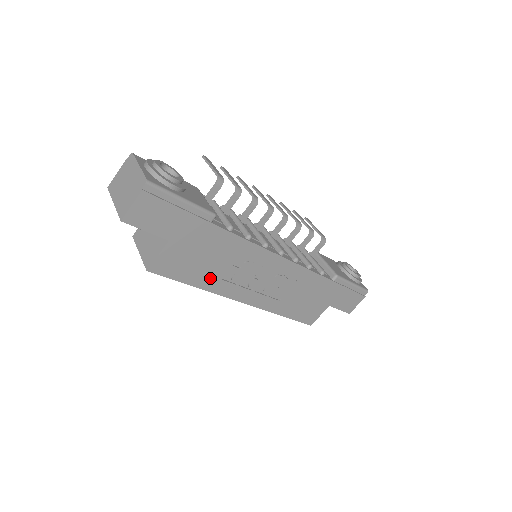
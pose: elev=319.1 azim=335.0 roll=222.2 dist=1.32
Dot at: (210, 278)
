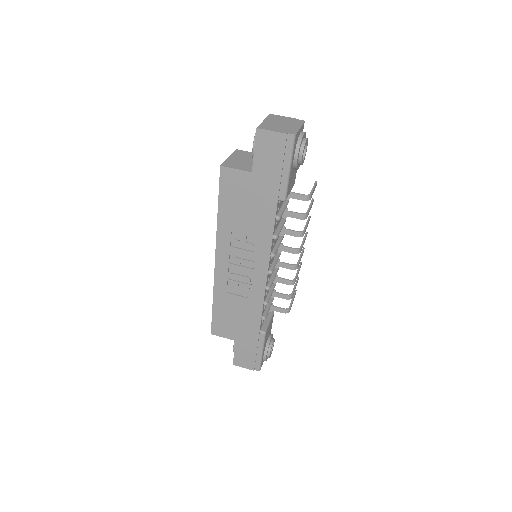
Dot at: (230, 221)
